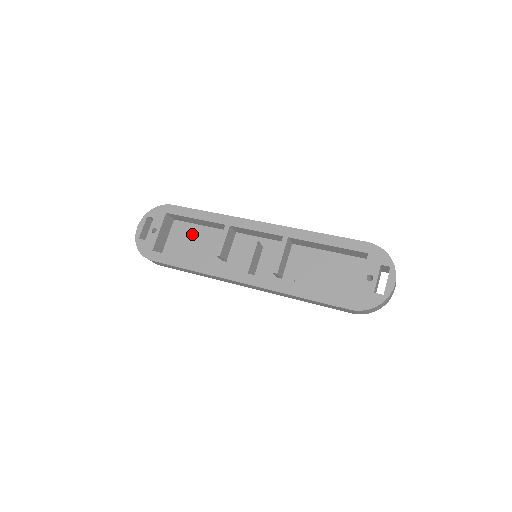
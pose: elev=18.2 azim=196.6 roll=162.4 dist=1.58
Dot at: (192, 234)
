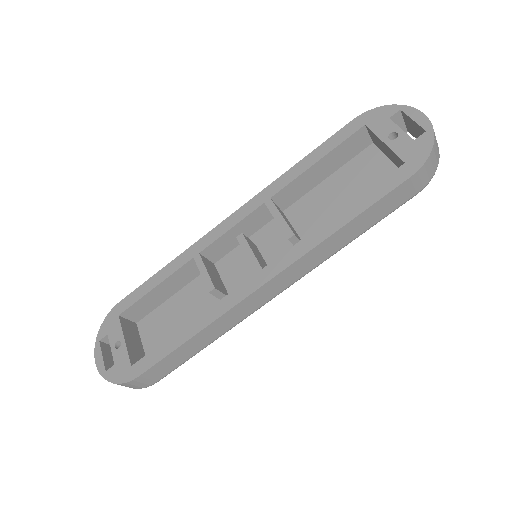
Dot at: (168, 315)
